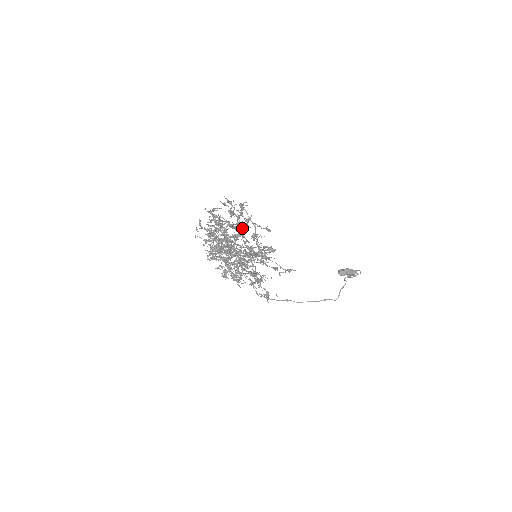
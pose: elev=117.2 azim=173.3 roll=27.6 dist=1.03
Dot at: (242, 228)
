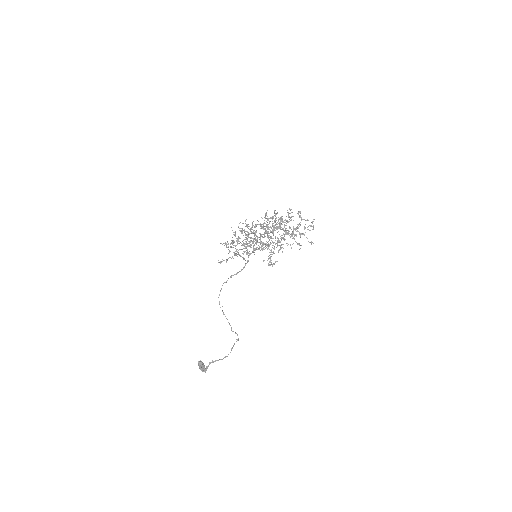
Dot at: (293, 220)
